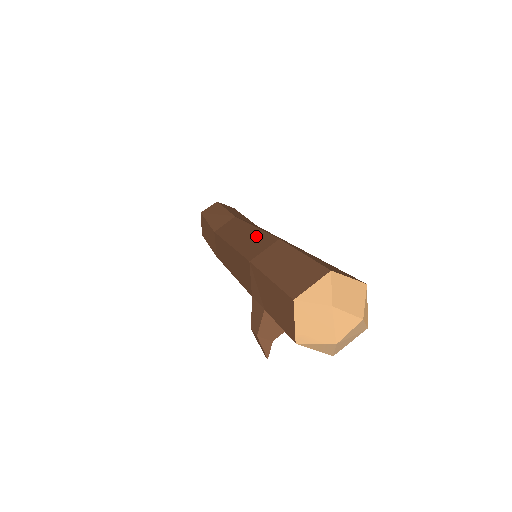
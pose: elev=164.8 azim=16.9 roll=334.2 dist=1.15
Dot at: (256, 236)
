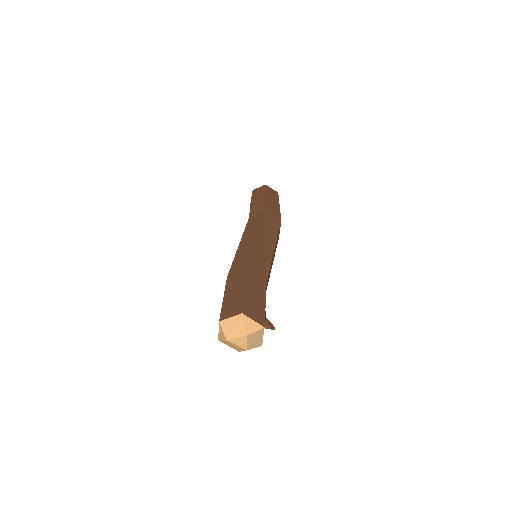
Dot at: occluded
